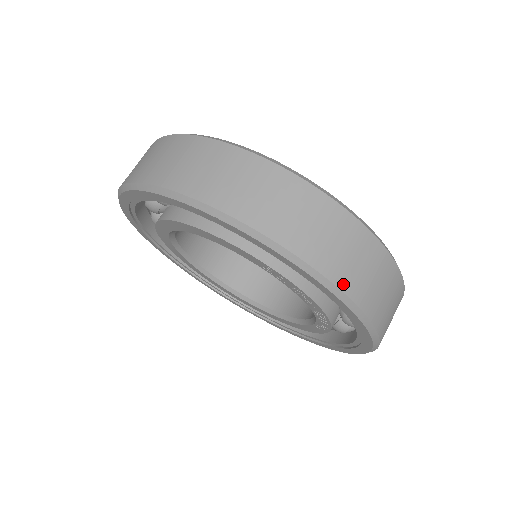
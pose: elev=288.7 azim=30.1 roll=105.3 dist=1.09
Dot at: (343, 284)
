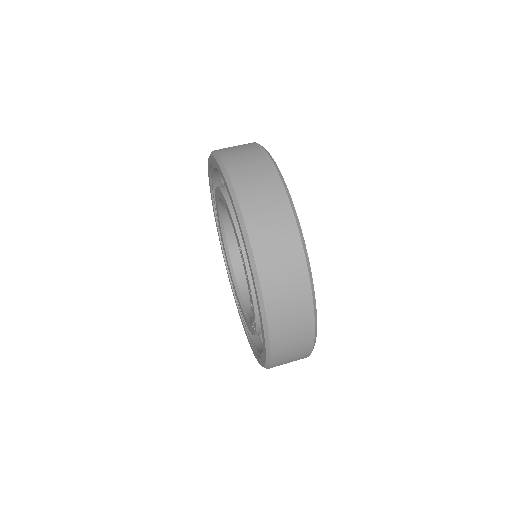
Dot at: (264, 282)
